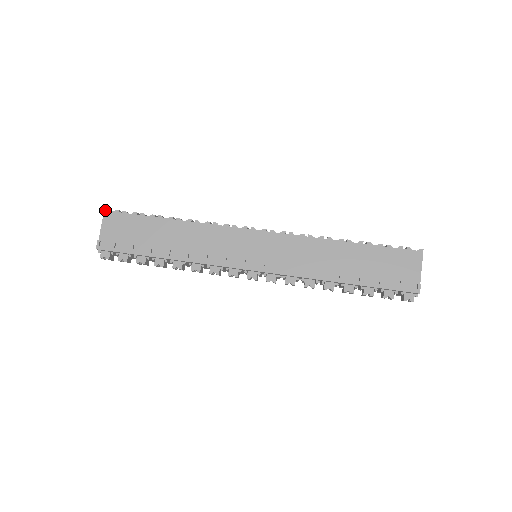
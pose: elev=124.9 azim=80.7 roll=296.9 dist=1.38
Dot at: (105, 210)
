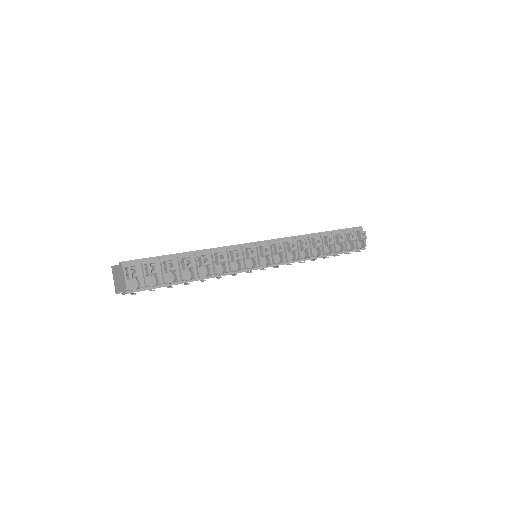
Dot at: (112, 266)
